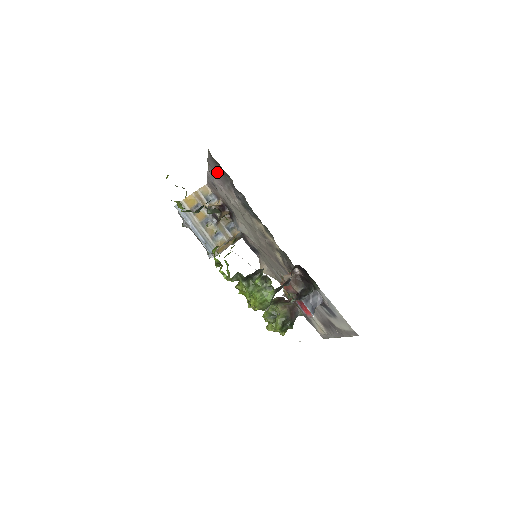
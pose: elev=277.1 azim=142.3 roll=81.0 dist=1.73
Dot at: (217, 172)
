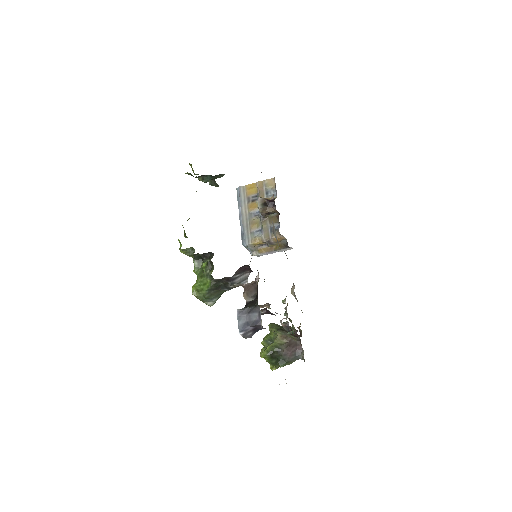
Dot at: occluded
